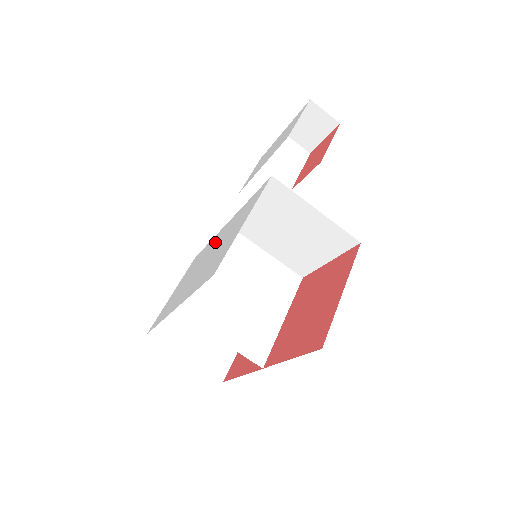
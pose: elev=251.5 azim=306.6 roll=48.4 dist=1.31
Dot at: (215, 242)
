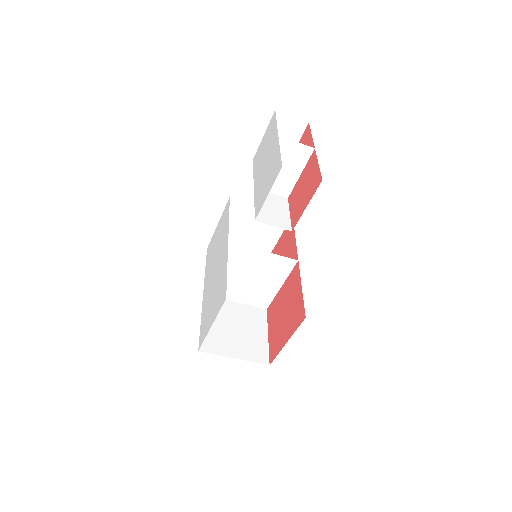
Dot at: (221, 256)
